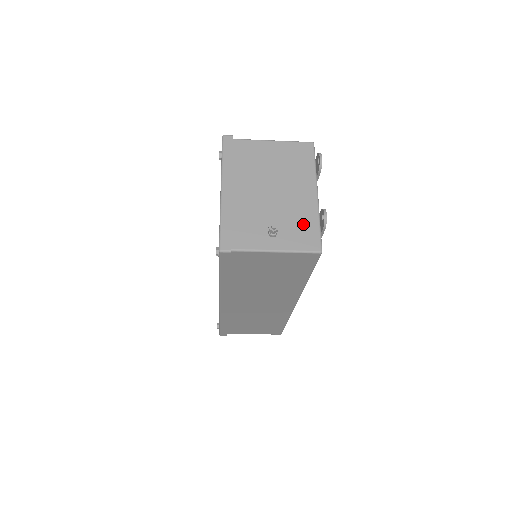
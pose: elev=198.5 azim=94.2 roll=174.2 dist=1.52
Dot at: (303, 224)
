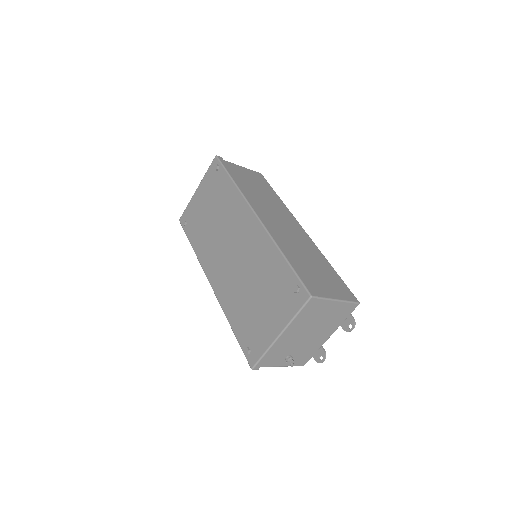
Dot at: (308, 353)
